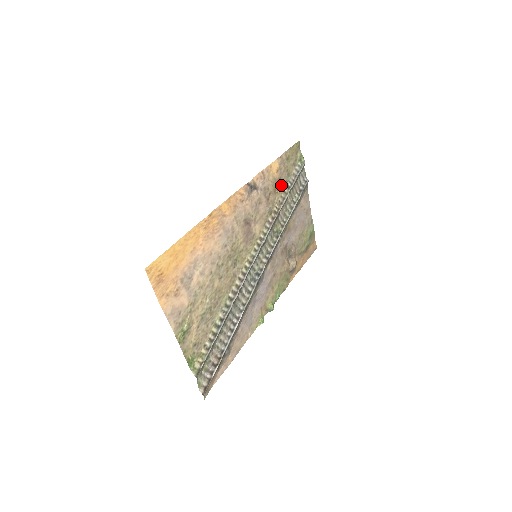
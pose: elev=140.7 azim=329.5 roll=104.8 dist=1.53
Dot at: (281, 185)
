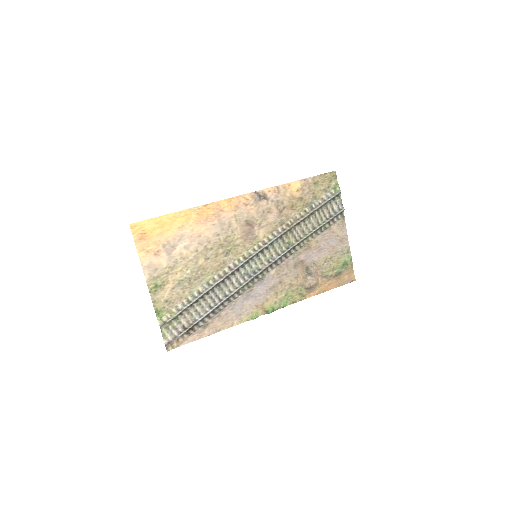
Dot at: (303, 204)
